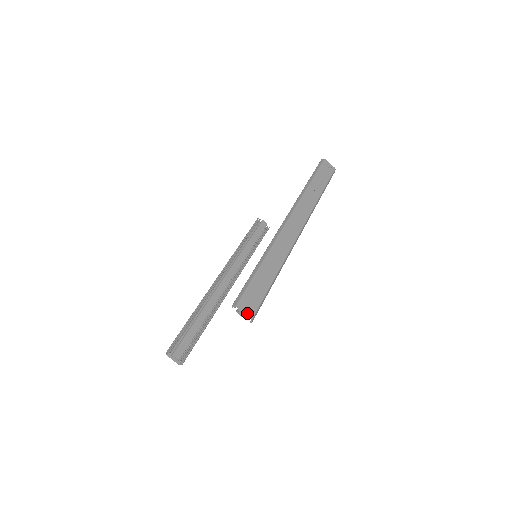
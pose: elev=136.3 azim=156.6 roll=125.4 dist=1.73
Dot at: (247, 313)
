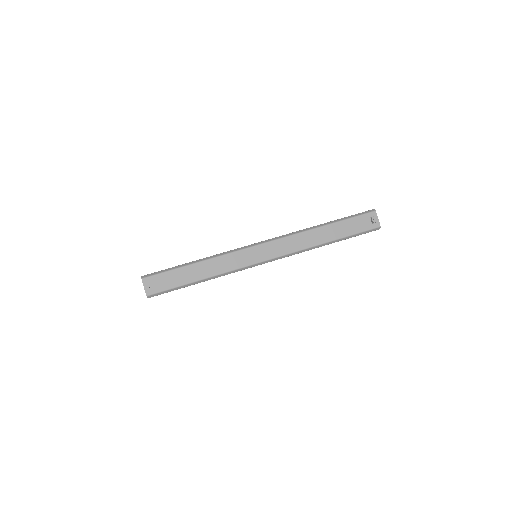
Dot at: (146, 289)
